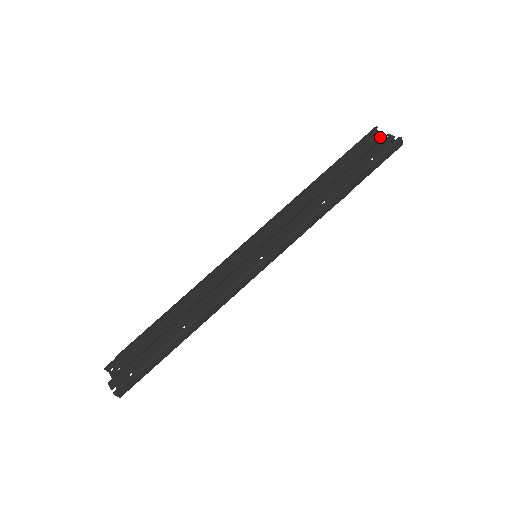
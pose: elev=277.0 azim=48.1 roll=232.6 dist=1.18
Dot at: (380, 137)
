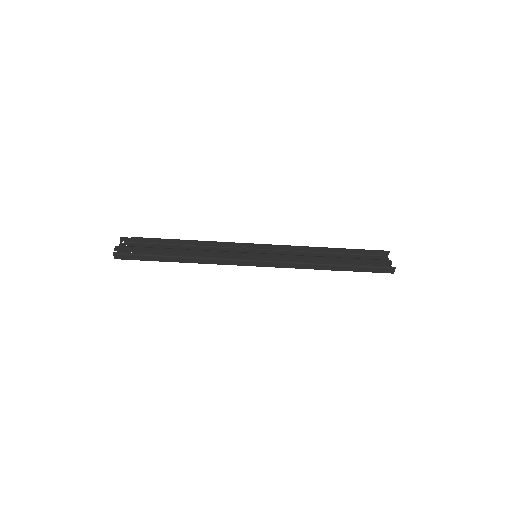
Dot at: (386, 259)
